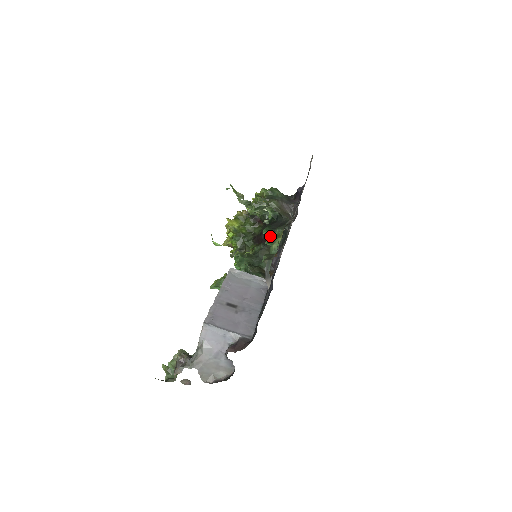
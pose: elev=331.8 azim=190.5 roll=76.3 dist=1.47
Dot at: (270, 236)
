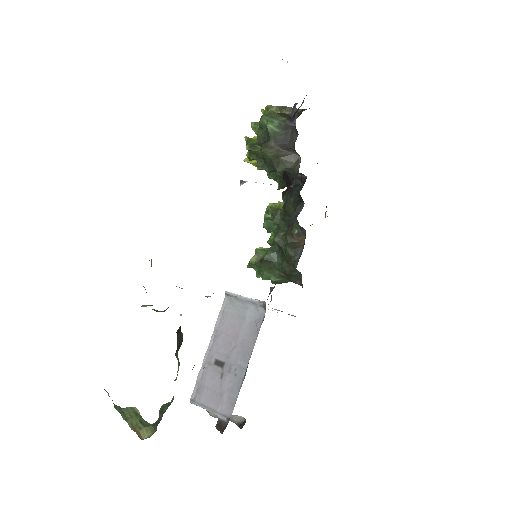
Dot at: occluded
